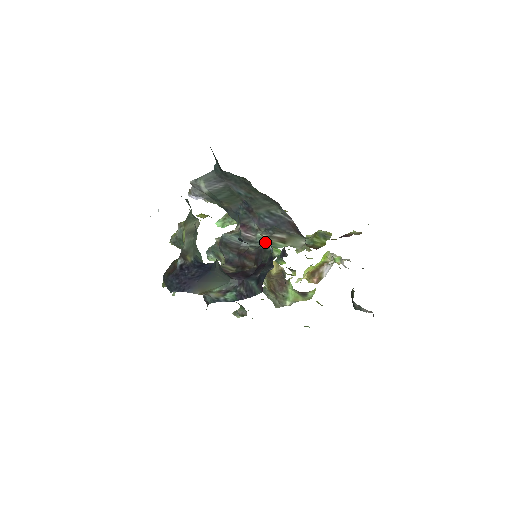
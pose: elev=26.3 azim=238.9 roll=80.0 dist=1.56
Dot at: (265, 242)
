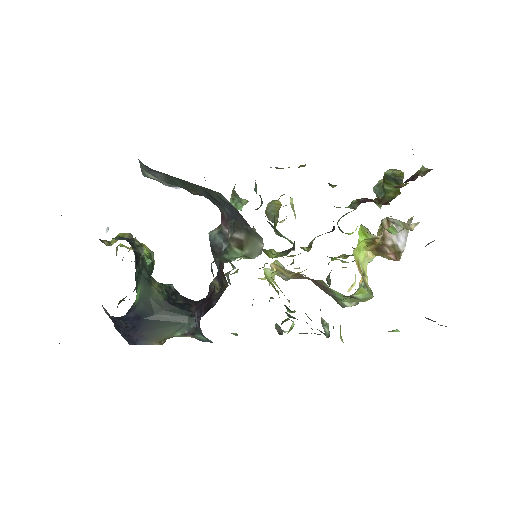
Dot at: (224, 249)
